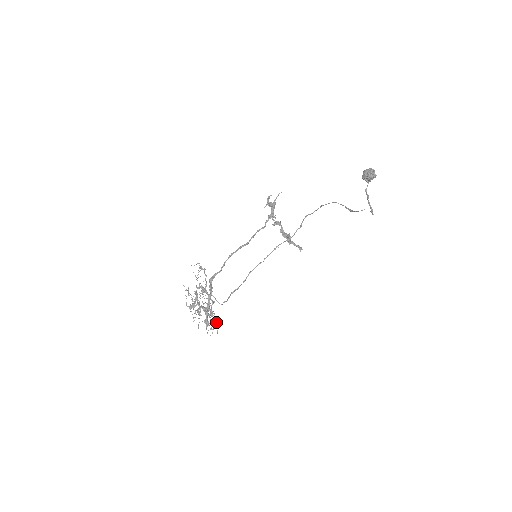
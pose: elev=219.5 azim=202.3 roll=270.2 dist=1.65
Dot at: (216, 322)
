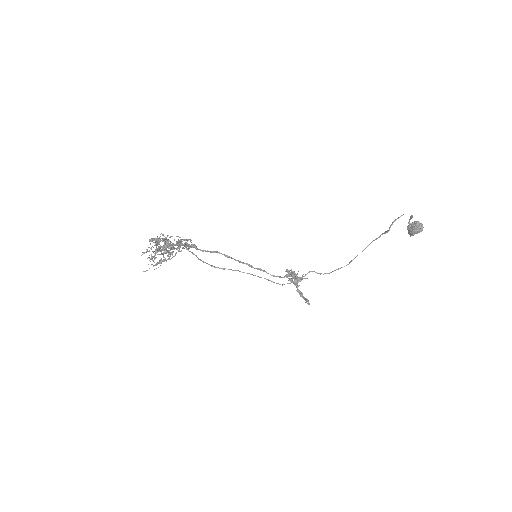
Dot at: occluded
